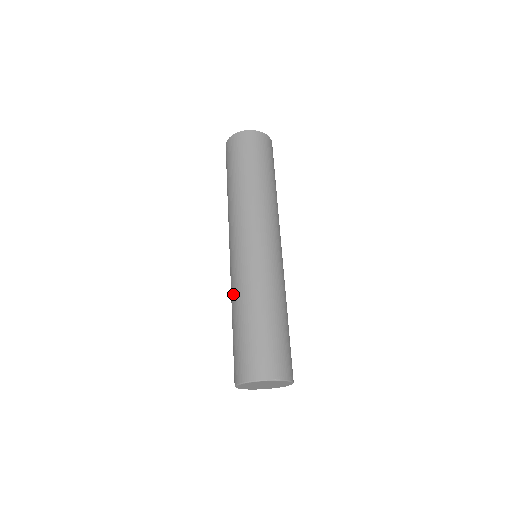
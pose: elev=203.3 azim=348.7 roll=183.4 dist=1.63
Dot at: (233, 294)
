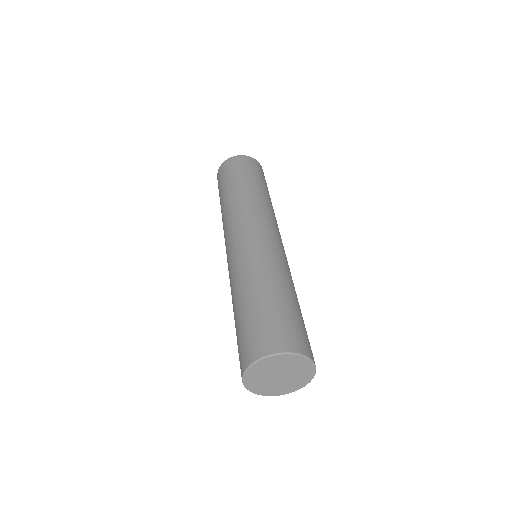
Dot at: (239, 276)
